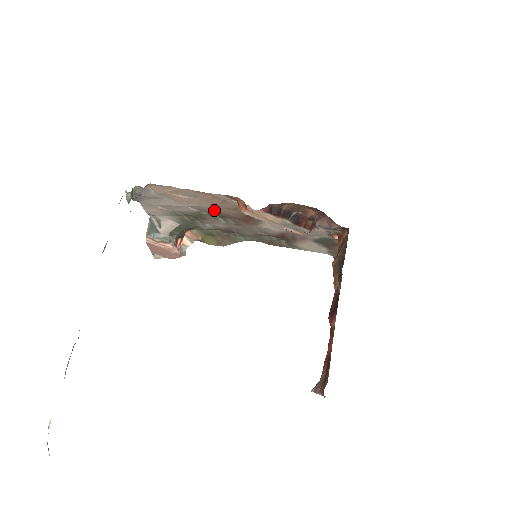
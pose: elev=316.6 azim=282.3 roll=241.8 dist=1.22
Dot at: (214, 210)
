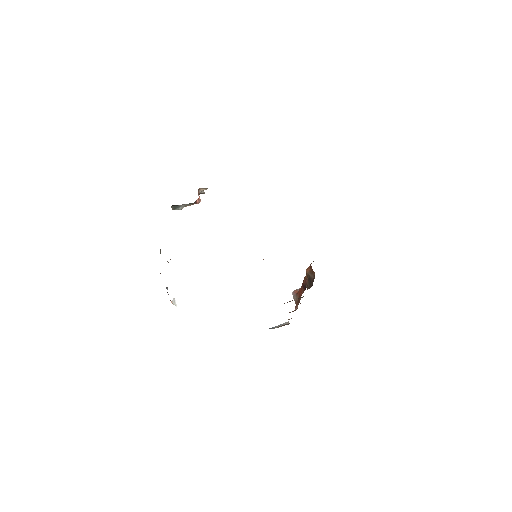
Dot at: occluded
